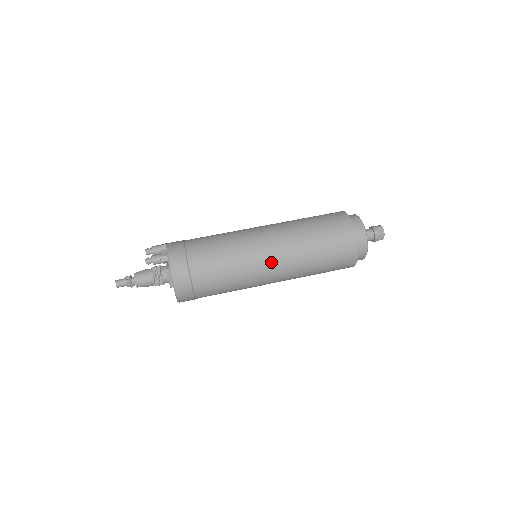
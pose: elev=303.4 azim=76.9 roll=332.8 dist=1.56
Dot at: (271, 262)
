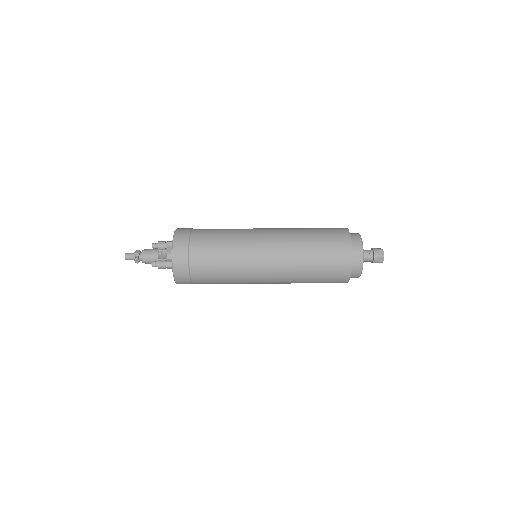
Dot at: (265, 282)
